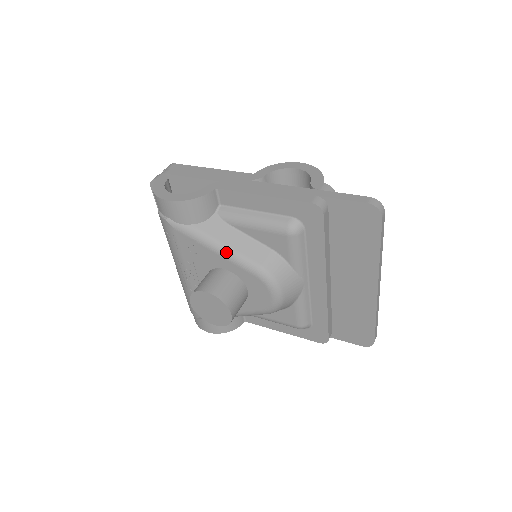
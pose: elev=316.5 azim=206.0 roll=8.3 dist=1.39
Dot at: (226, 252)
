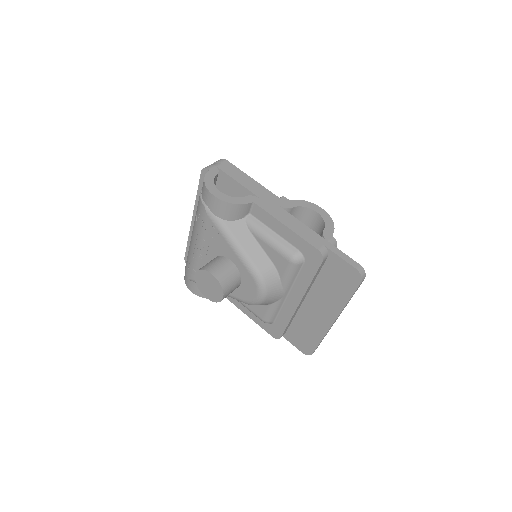
Dot at: (239, 251)
